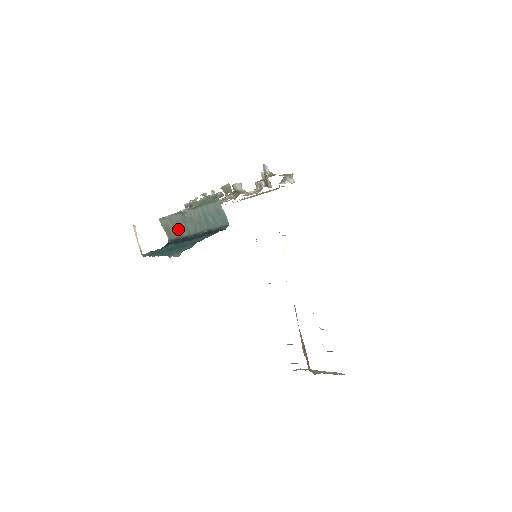
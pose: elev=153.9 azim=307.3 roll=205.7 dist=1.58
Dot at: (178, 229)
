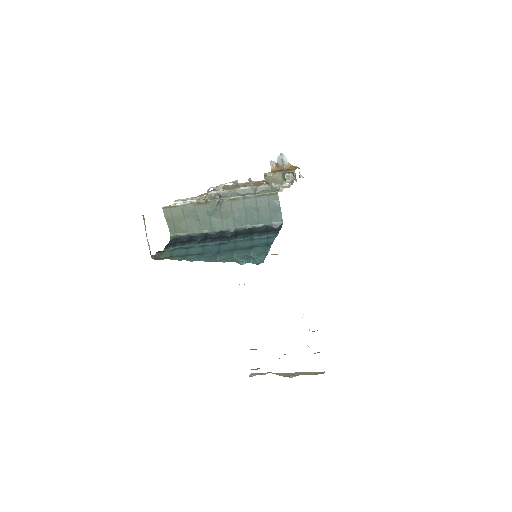
Dot at: (193, 223)
